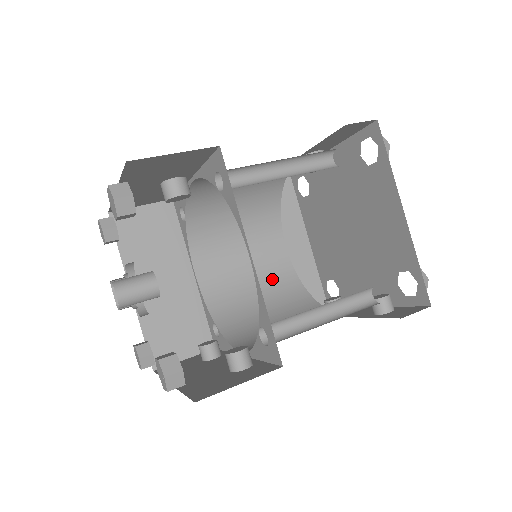
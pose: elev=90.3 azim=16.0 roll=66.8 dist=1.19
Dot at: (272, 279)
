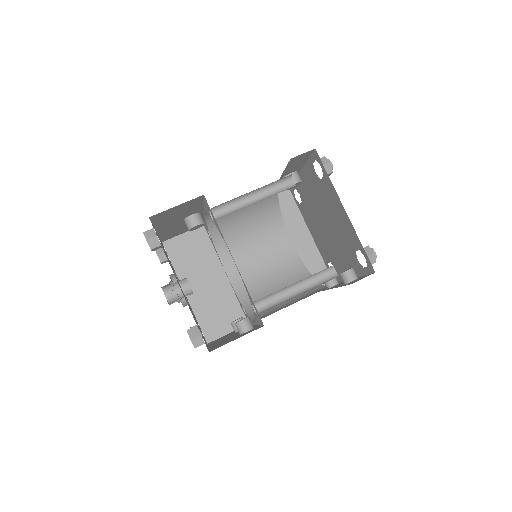
Dot at: (284, 269)
